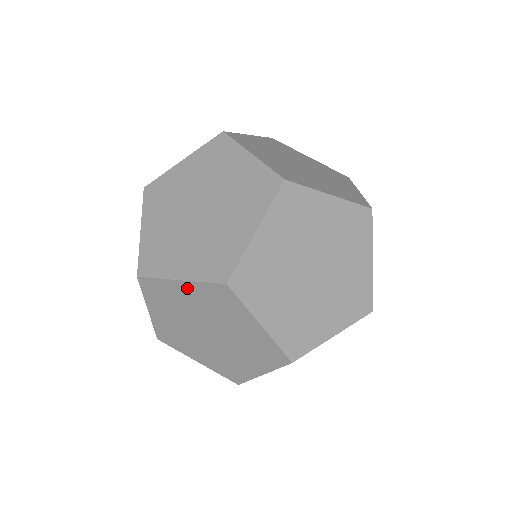
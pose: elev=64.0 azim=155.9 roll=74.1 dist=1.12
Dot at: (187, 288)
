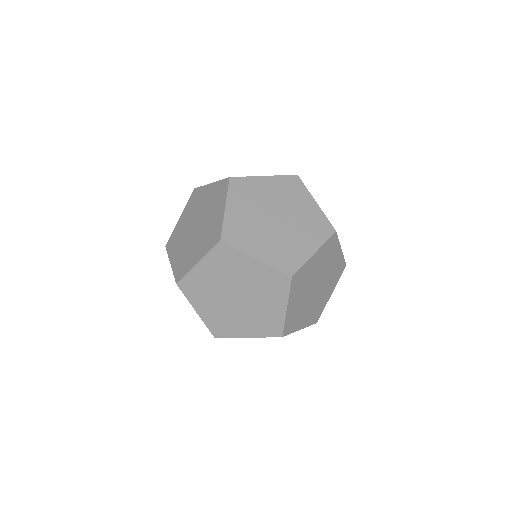
Dot at: (211, 188)
